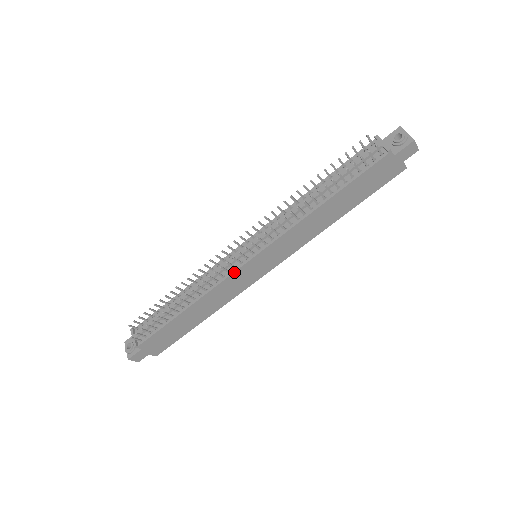
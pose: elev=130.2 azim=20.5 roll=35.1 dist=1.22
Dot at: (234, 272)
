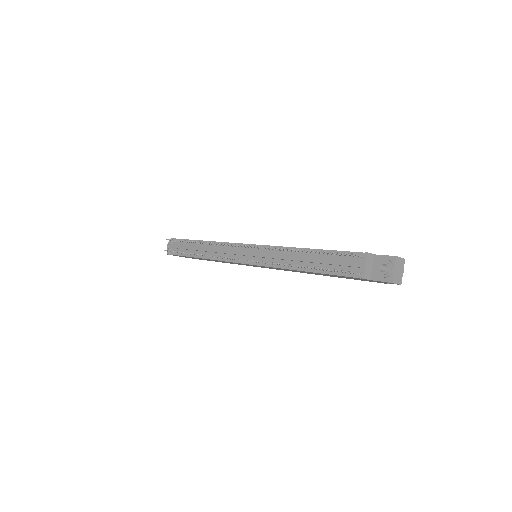
Dot at: (232, 262)
